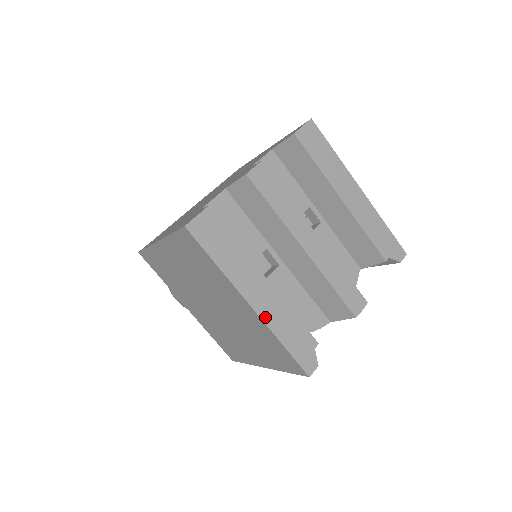
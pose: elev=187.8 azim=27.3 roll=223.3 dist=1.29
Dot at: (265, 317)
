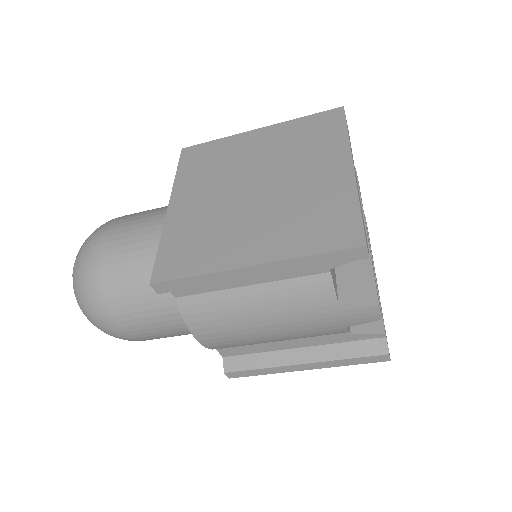
Dot at: (356, 182)
